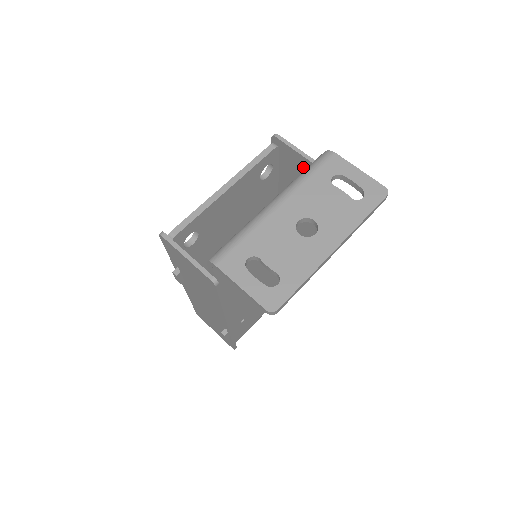
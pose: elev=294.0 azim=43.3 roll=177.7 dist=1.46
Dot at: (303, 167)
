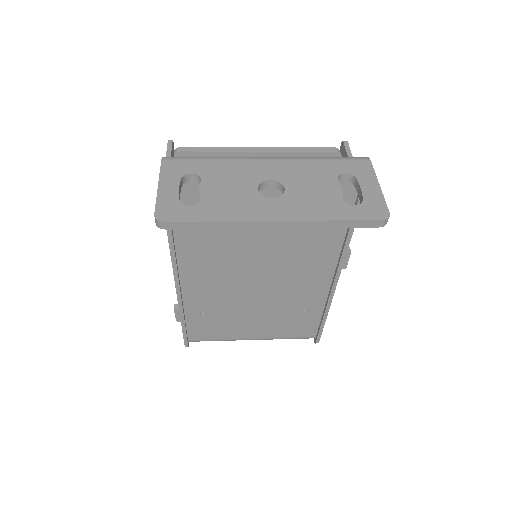
Dot at: occluded
